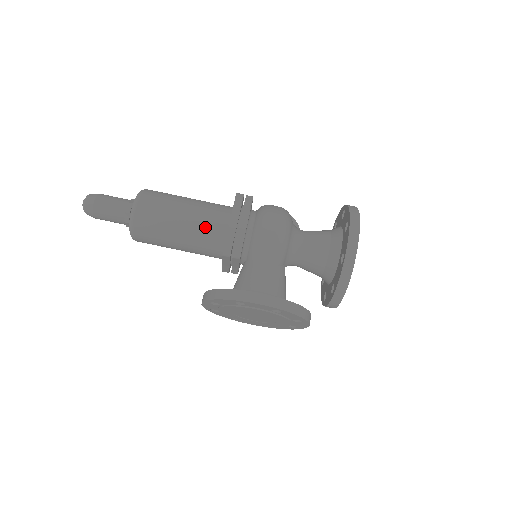
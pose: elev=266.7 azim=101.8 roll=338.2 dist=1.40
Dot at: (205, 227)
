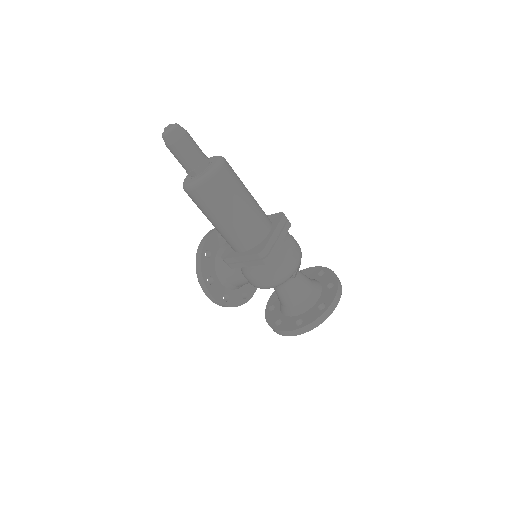
Dot at: (226, 238)
